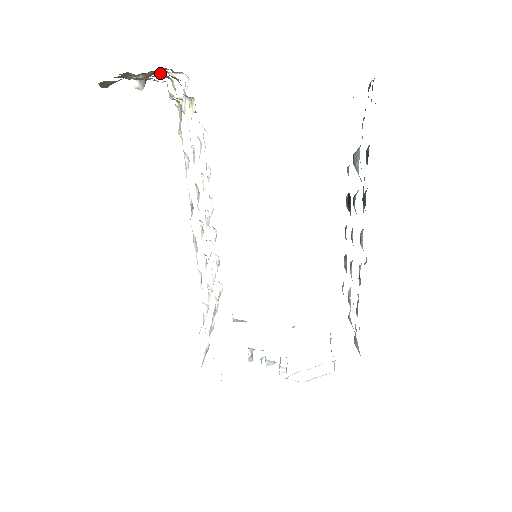
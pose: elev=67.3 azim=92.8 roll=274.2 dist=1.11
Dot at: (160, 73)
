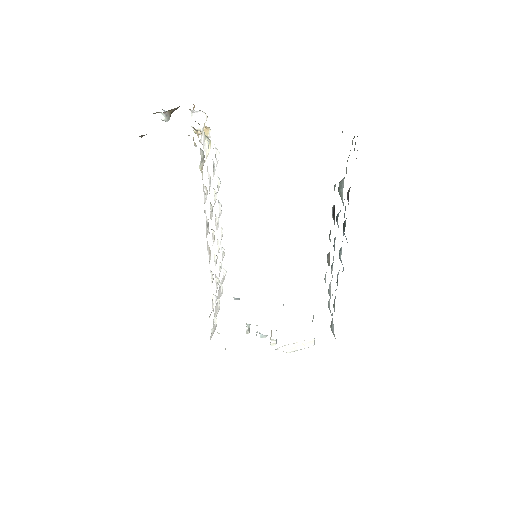
Dot at: occluded
